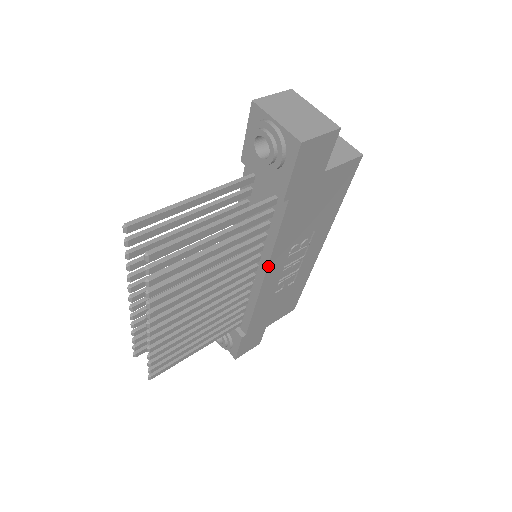
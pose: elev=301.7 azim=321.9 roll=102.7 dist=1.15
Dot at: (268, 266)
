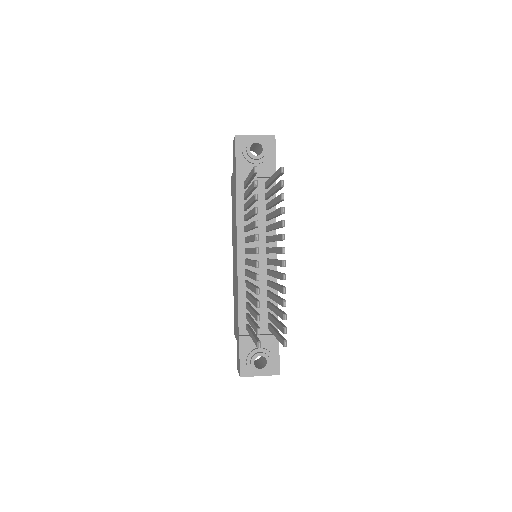
Dot at: occluded
